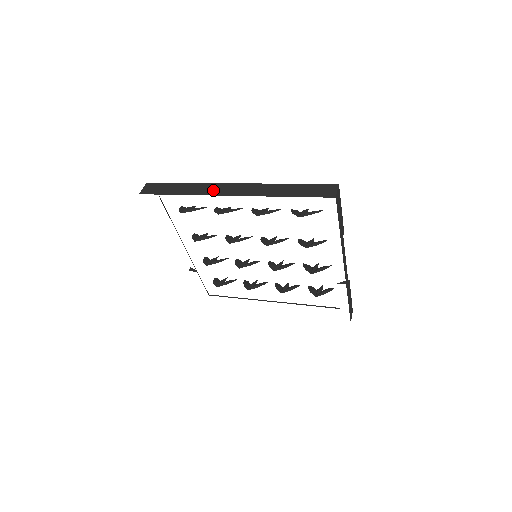
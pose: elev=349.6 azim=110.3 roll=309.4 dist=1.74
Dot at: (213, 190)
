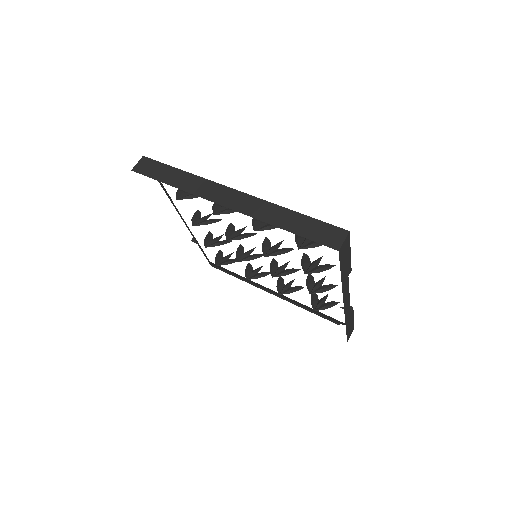
Dot at: (208, 191)
